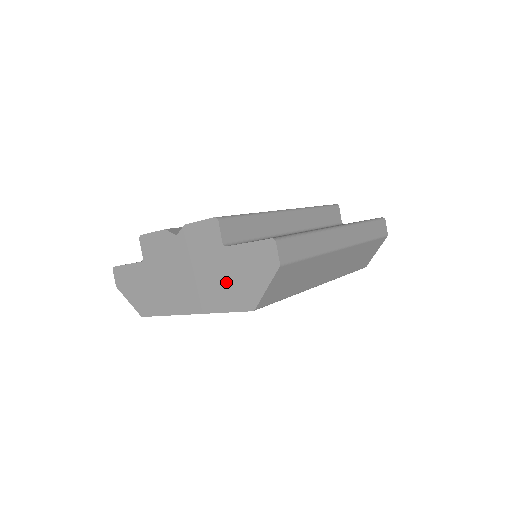
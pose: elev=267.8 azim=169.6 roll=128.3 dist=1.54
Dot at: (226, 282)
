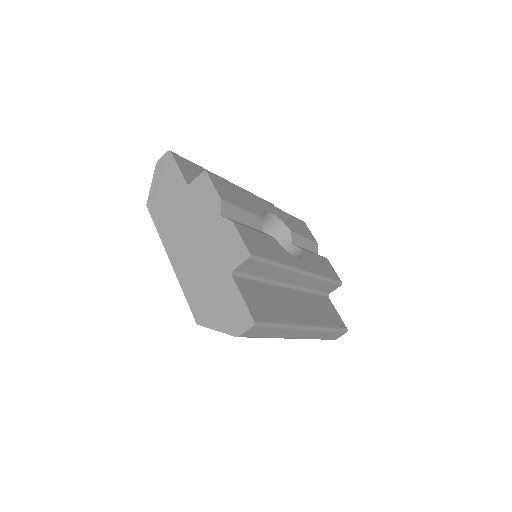
Dot at: (206, 287)
